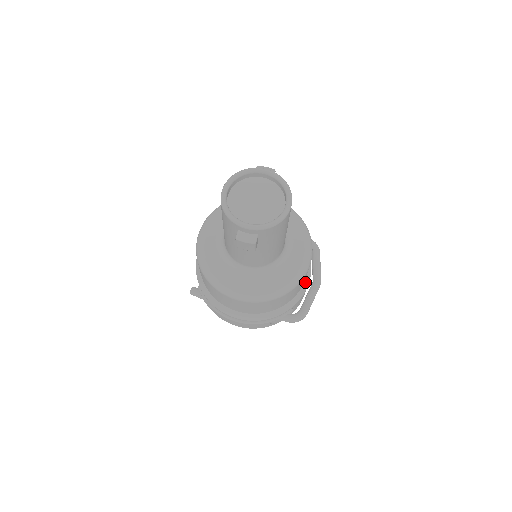
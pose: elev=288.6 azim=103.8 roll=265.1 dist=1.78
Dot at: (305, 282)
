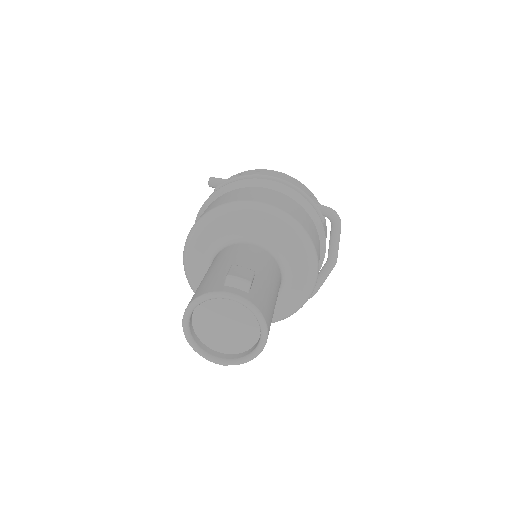
Dot at: occluded
